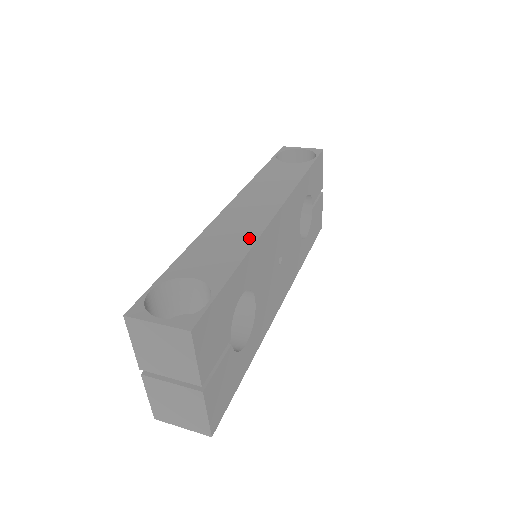
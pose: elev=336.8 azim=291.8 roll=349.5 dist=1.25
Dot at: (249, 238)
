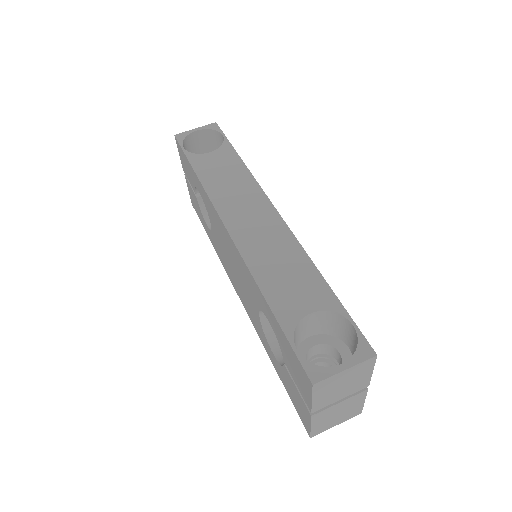
Dot at: (294, 249)
